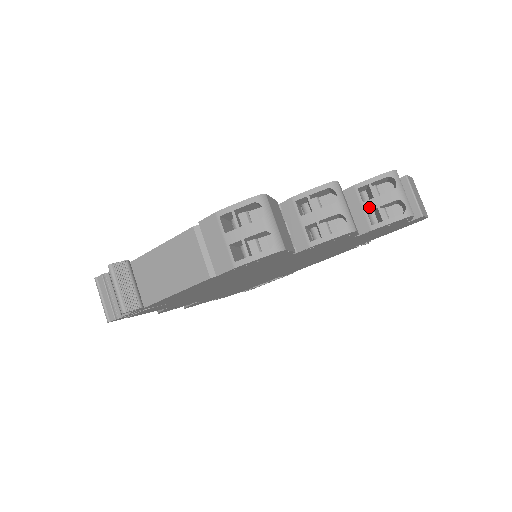
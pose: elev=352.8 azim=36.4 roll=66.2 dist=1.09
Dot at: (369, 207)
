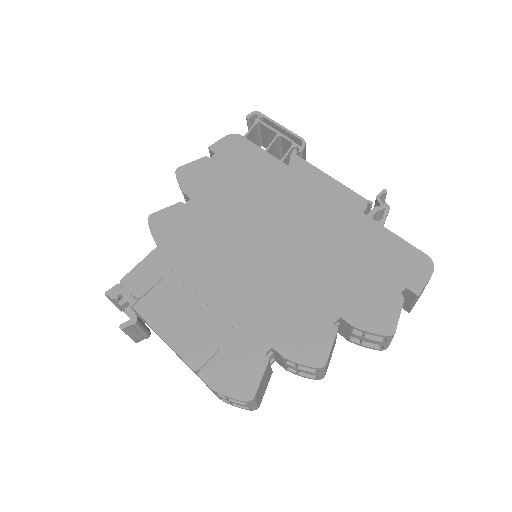
Dot at: (355, 337)
